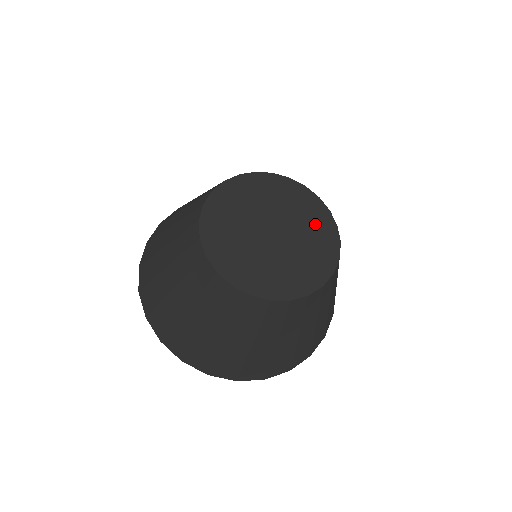
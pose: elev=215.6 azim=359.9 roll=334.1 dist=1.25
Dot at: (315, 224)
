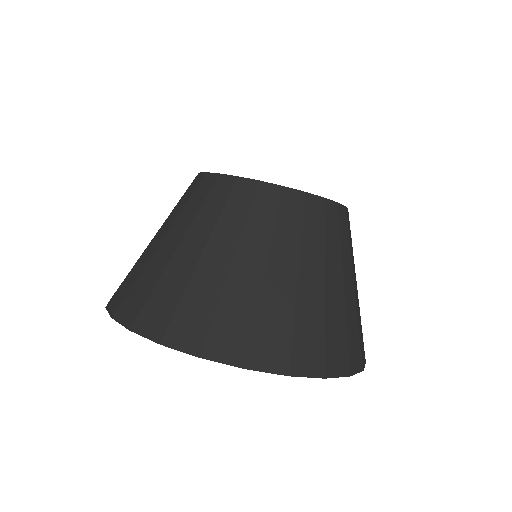
Dot at: occluded
